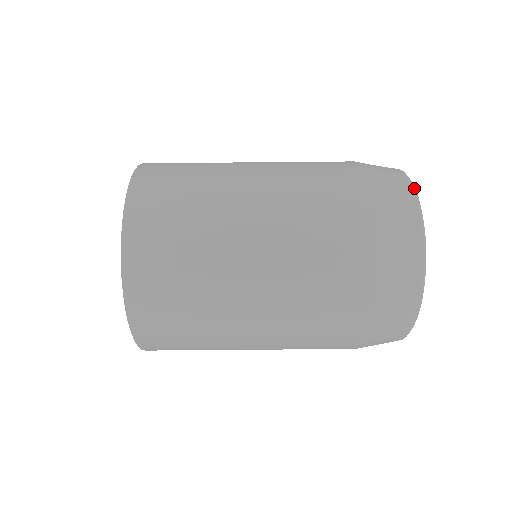
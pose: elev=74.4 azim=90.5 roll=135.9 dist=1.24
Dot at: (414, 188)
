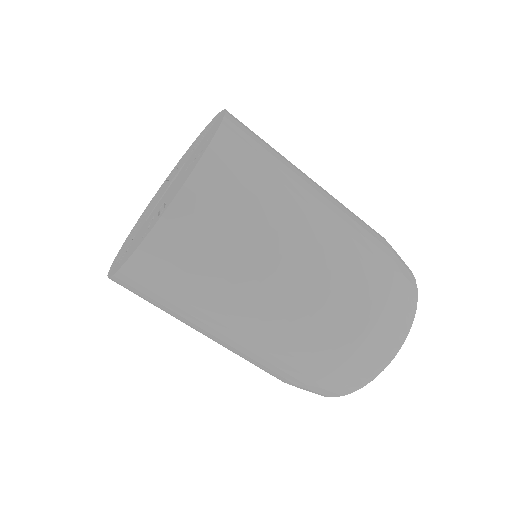
Dot at: occluded
